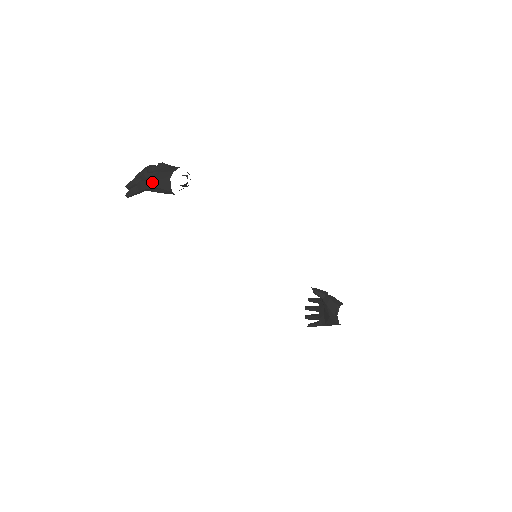
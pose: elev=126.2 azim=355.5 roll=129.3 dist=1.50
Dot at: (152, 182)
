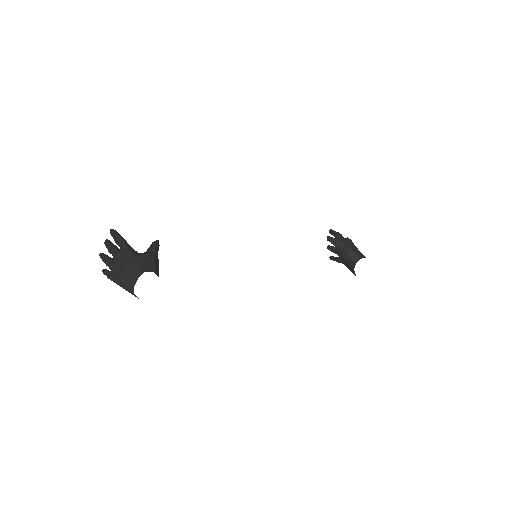
Dot at: (119, 285)
